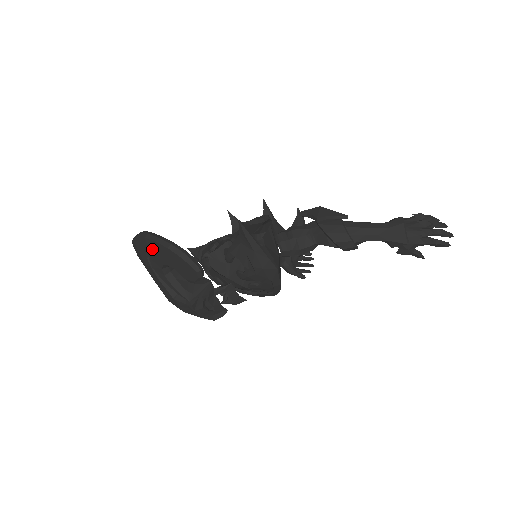
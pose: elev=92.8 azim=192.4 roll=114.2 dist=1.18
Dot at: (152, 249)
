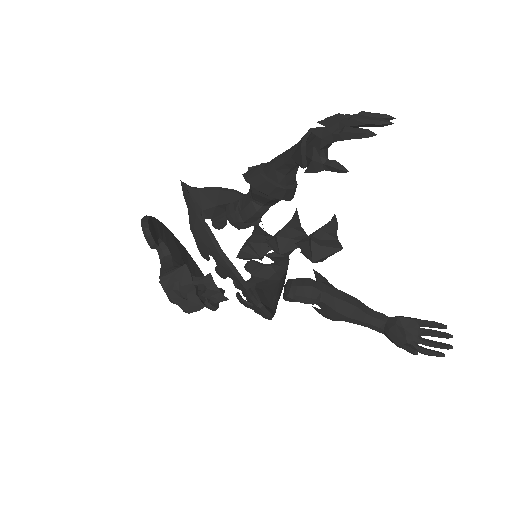
Dot at: occluded
